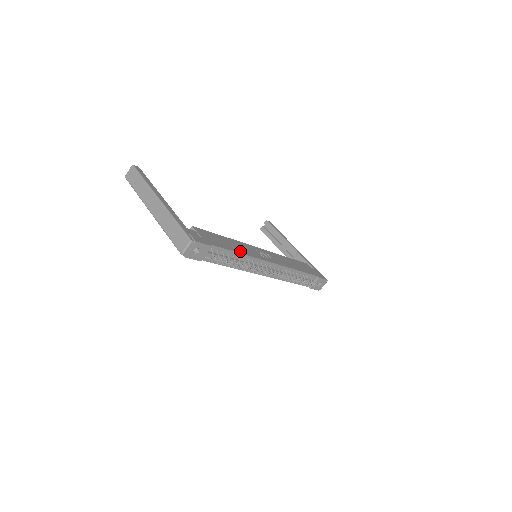
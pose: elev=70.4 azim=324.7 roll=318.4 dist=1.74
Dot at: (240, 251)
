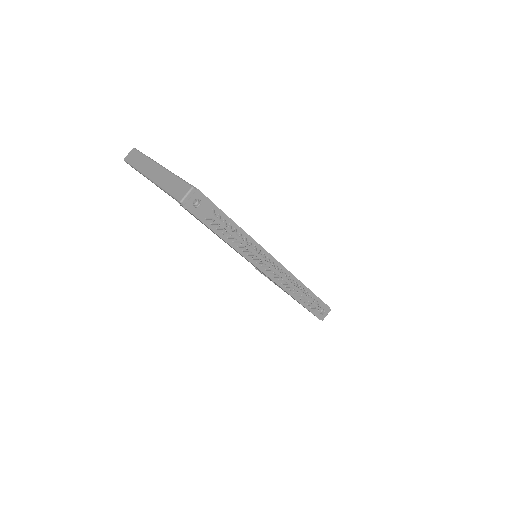
Dot at: (242, 229)
